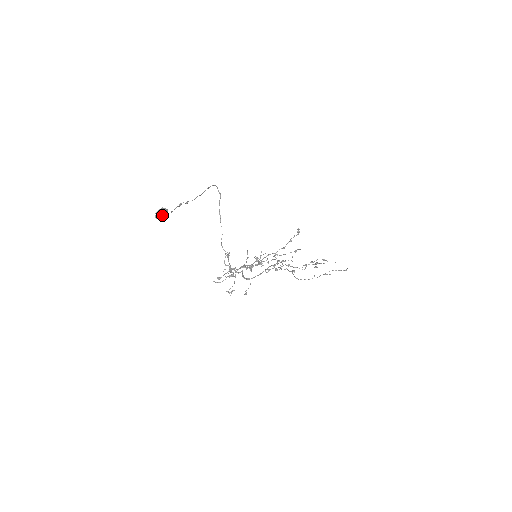
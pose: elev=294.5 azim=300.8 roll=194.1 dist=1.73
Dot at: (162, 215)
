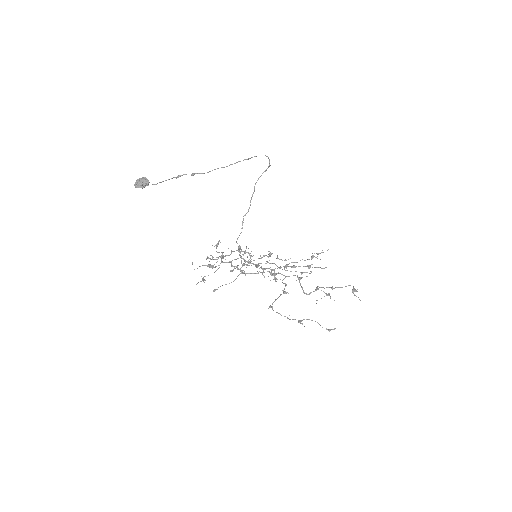
Dot at: (139, 186)
